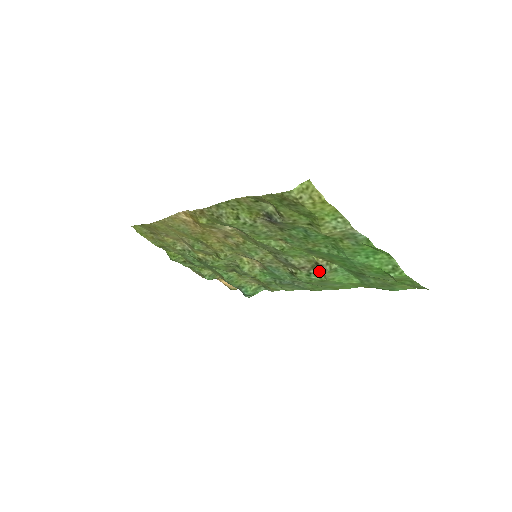
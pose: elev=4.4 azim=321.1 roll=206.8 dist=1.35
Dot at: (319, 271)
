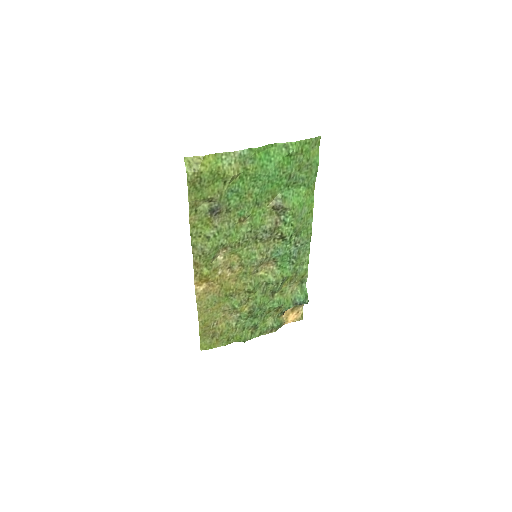
Dot at: (282, 211)
